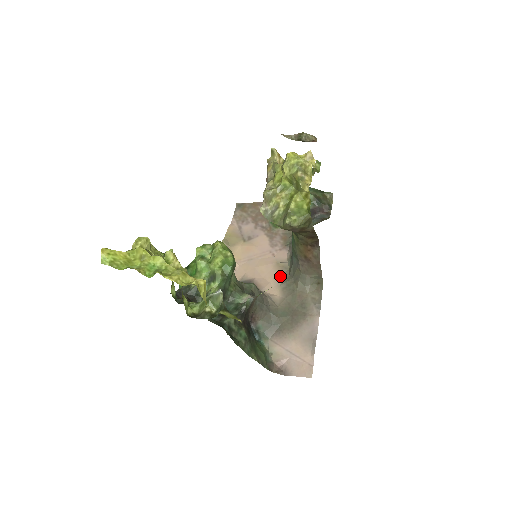
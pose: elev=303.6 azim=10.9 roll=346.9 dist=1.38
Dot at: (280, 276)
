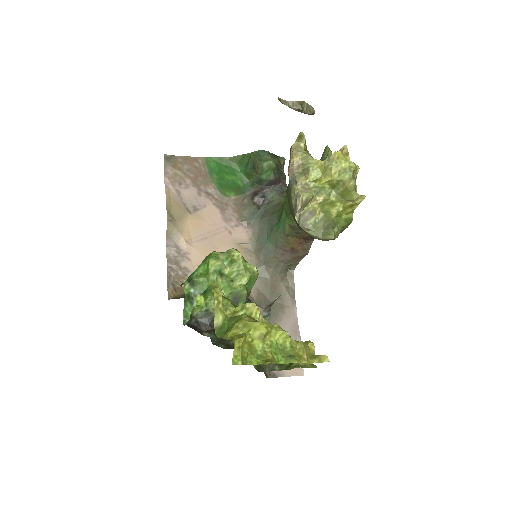
Dot at: occluded
